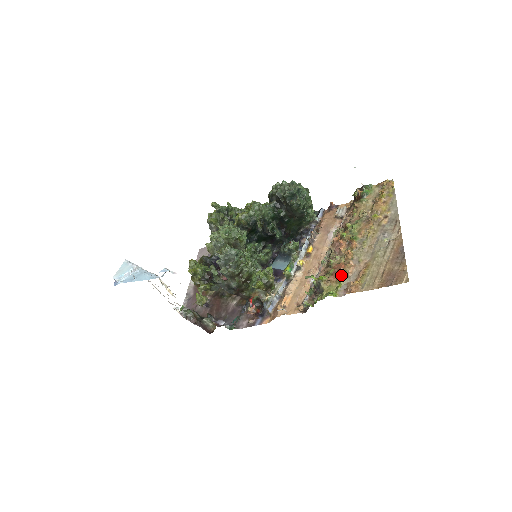
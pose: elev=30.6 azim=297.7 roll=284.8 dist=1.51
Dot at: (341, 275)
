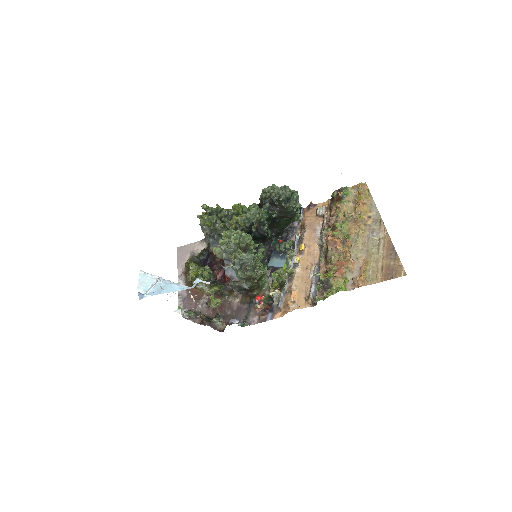
Dot at: (345, 271)
